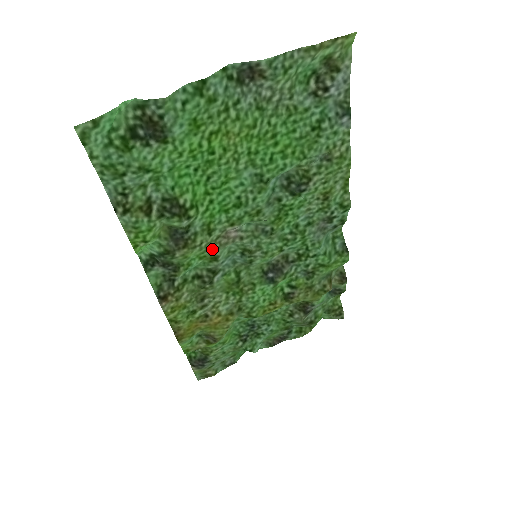
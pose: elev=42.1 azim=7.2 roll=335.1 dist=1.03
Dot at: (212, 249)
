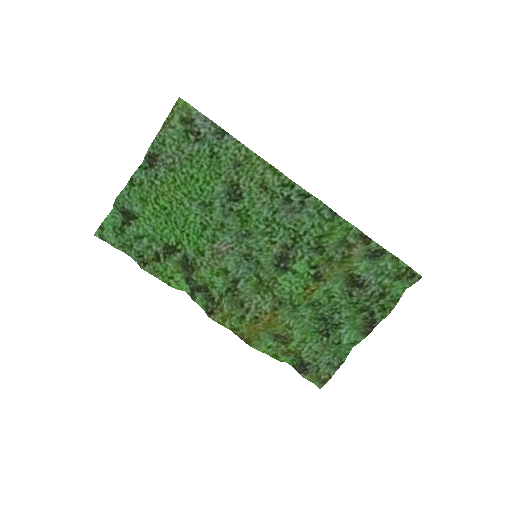
Dot at: (215, 265)
